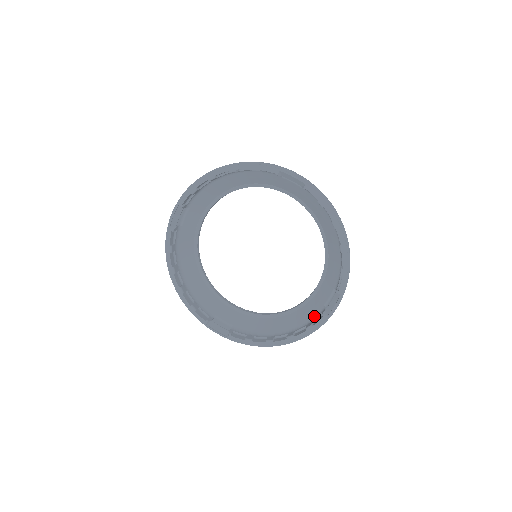
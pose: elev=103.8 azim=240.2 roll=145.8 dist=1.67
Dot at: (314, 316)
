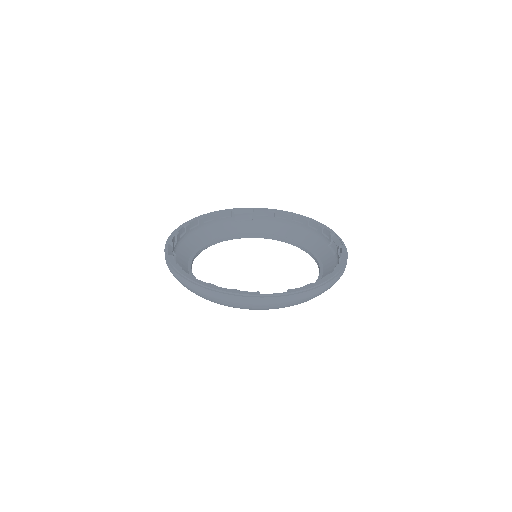
Dot at: (336, 262)
